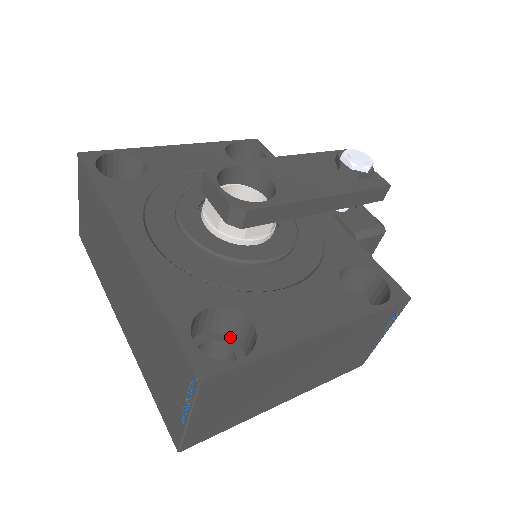
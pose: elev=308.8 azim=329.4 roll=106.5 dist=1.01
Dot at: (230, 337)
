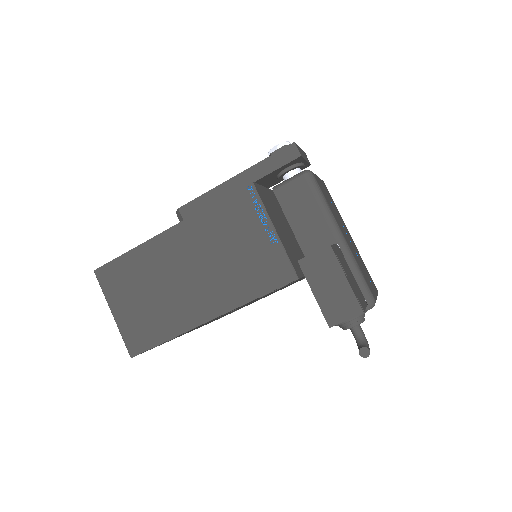
Dot at: occluded
